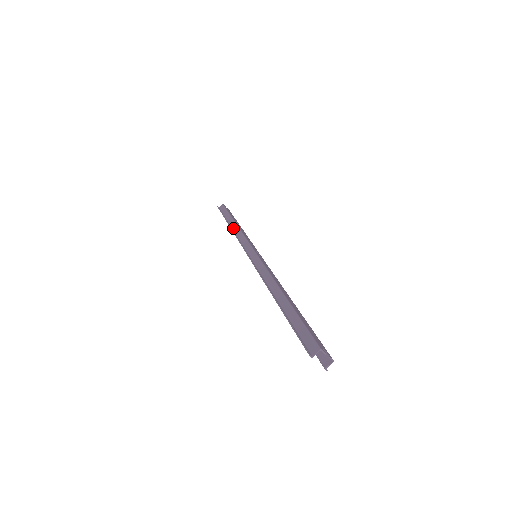
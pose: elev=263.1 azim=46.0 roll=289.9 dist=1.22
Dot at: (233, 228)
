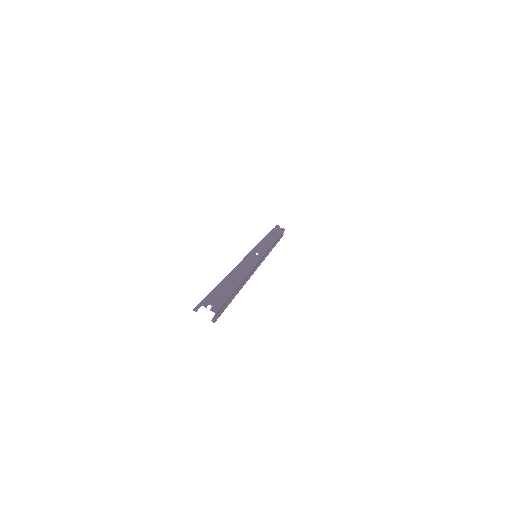
Dot at: occluded
